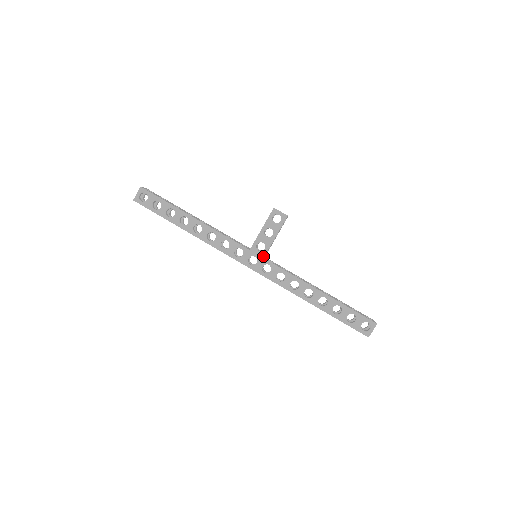
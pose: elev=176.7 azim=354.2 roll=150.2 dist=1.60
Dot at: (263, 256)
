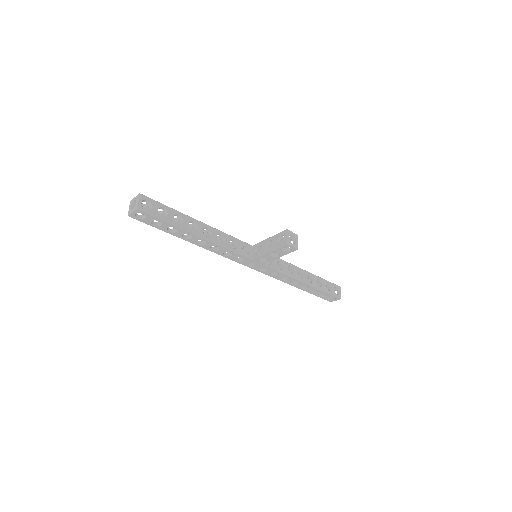
Dot at: (263, 264)
